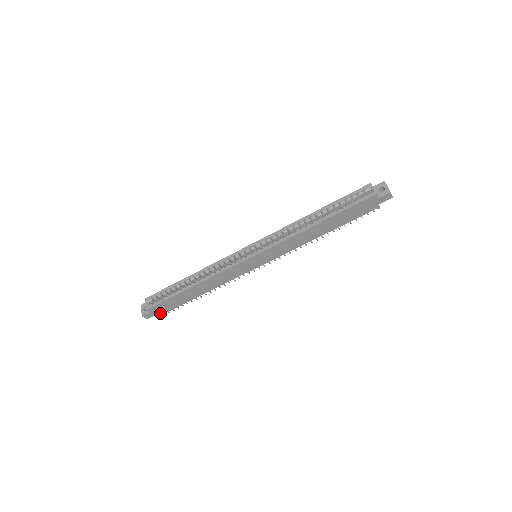
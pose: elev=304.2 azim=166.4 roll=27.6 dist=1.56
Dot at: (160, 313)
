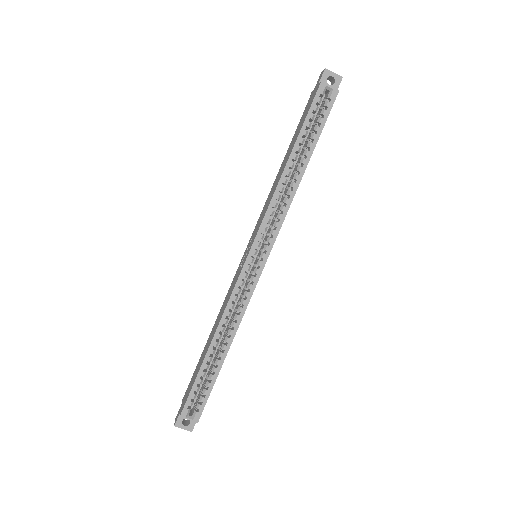
Dot at: occluded
